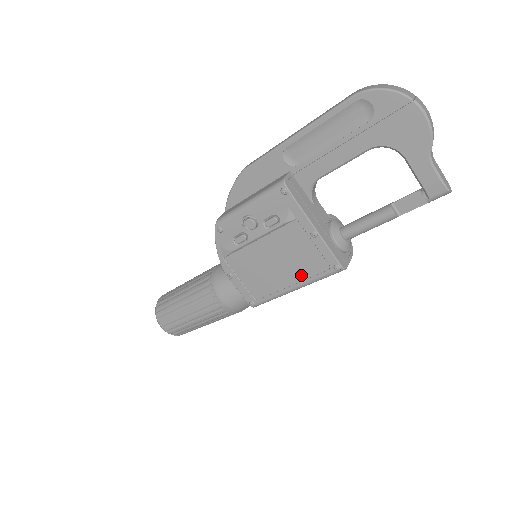
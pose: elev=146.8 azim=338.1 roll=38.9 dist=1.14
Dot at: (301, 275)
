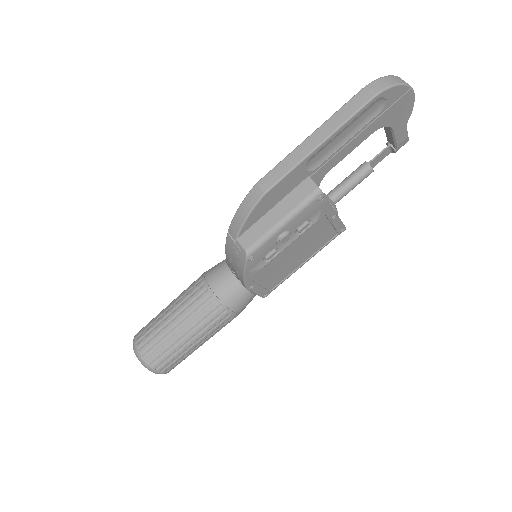
Dot at: (314, 251)
